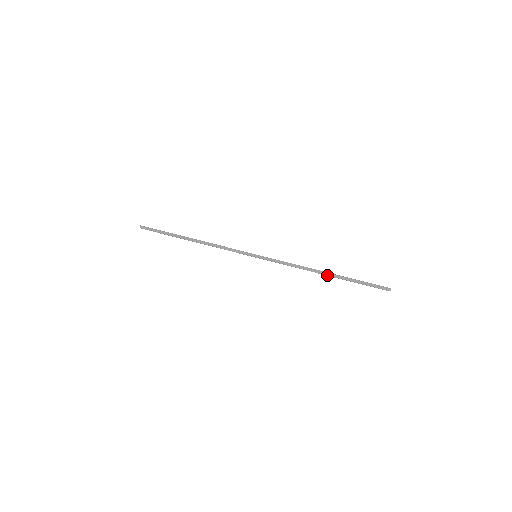
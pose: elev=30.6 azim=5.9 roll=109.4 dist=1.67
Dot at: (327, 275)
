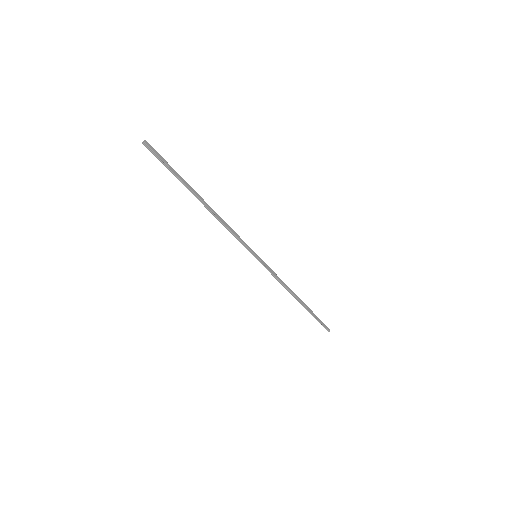
Dot at: (299, 302)
